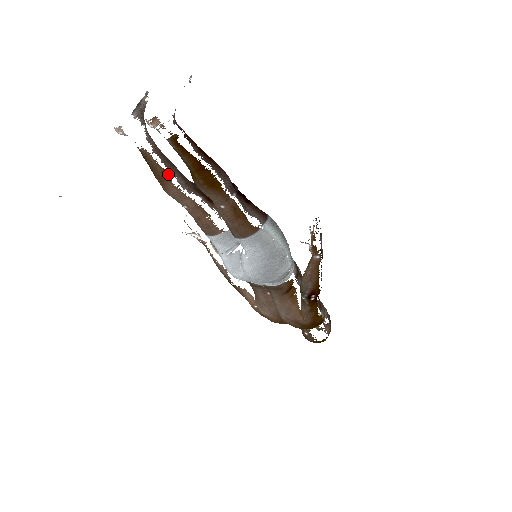
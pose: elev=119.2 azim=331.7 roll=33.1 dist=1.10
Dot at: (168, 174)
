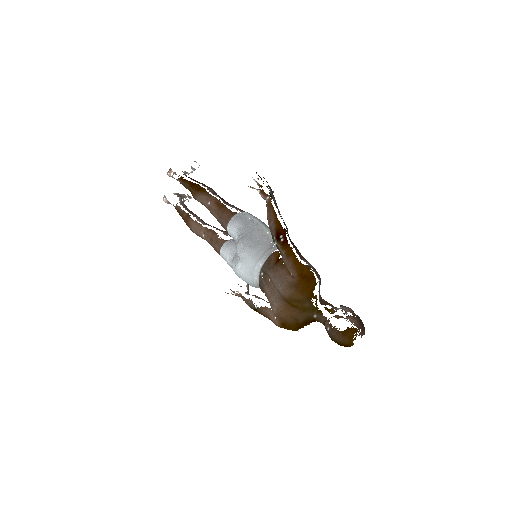
Dot at: (190, 215)
